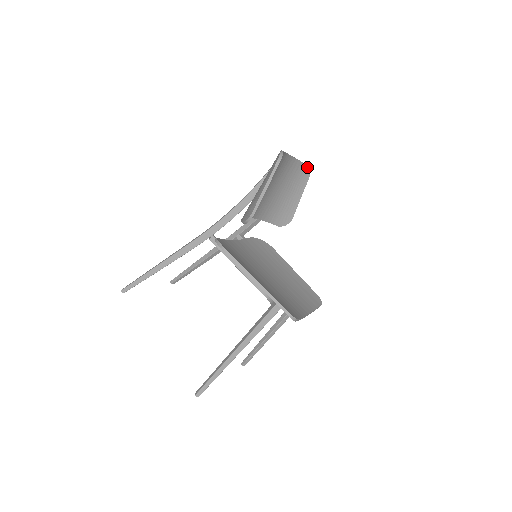
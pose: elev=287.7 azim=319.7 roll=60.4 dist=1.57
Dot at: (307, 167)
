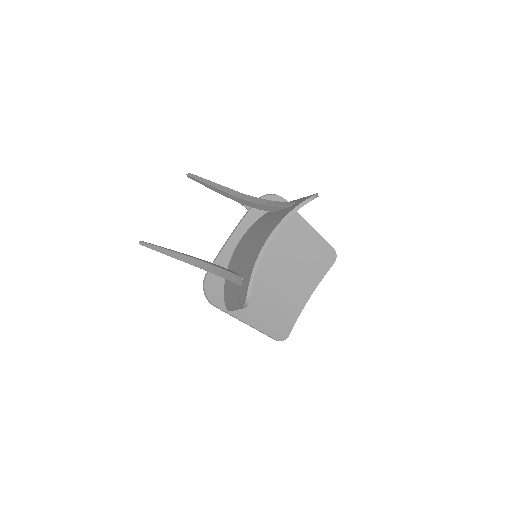
Dot at: (311, 200)
